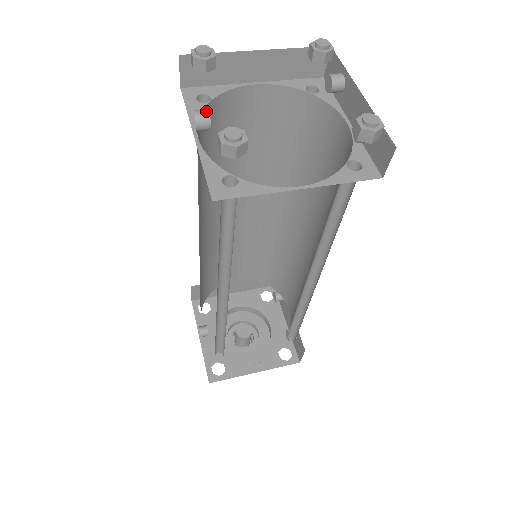
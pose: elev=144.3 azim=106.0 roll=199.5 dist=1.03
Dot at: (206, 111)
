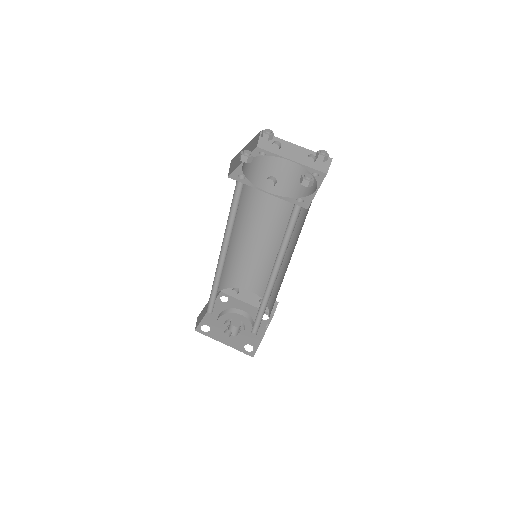
Dot at: (273, 177)
